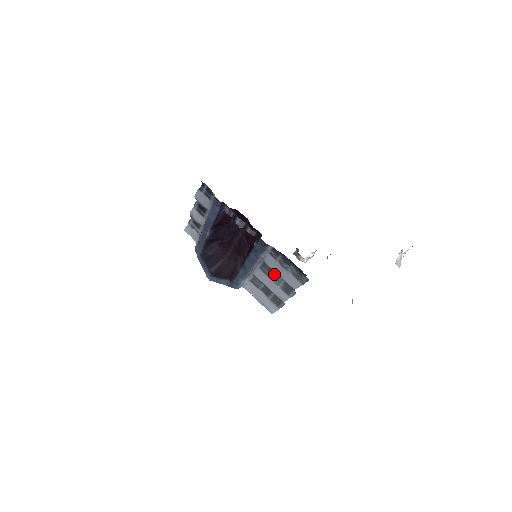
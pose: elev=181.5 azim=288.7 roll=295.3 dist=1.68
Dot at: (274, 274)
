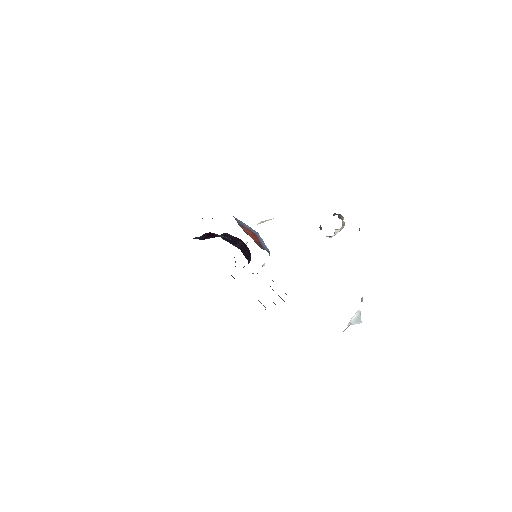
Dot at: occluded
